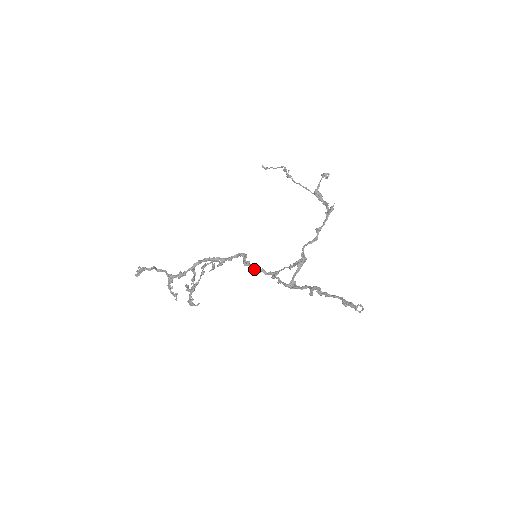
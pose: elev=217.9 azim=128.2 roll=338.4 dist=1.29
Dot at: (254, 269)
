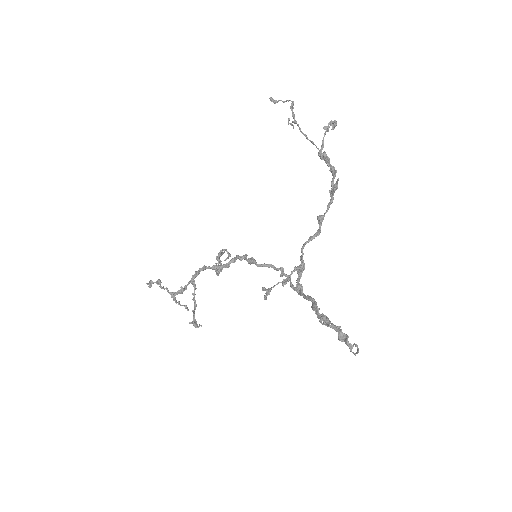
Dot at: (261, 266)
